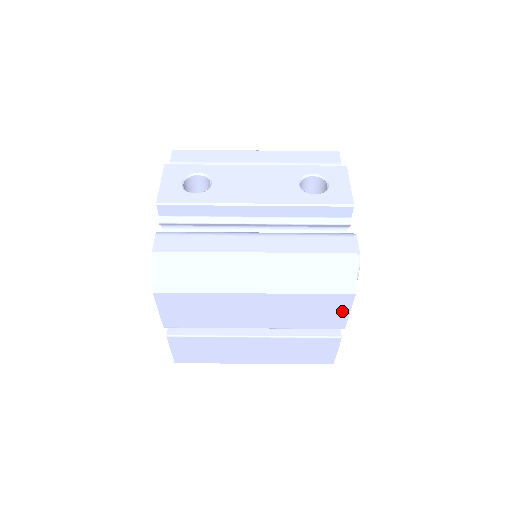
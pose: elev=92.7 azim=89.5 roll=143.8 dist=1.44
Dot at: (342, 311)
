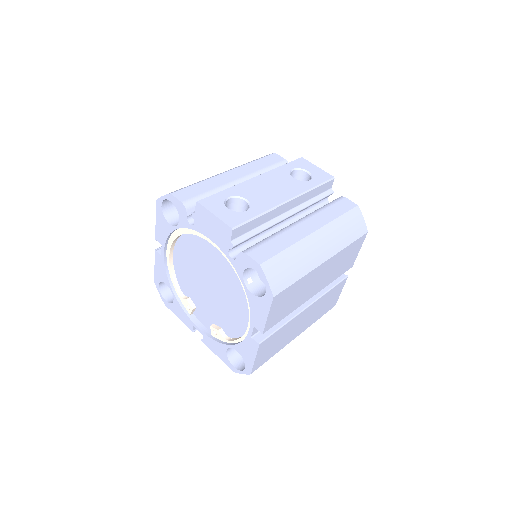
Dot at: (357, 251)
